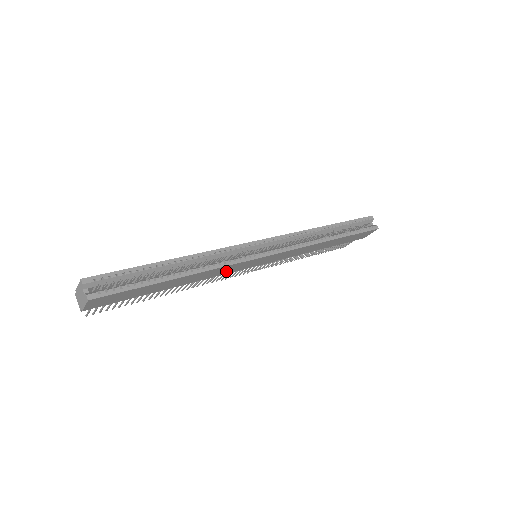
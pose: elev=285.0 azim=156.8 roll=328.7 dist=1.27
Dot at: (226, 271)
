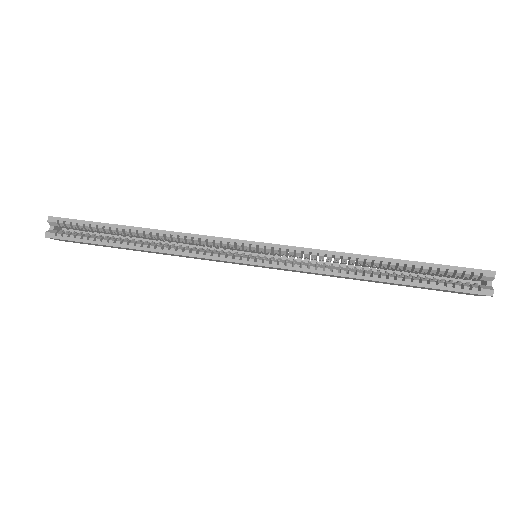
Dot at: (206, 259)
